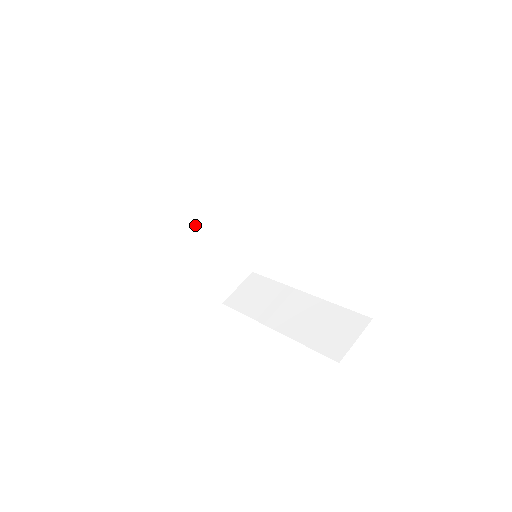
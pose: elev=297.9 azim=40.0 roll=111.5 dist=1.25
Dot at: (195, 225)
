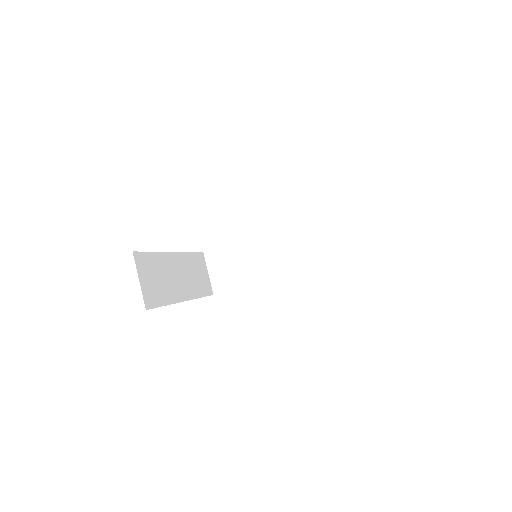
Dot at: (170, 278)
